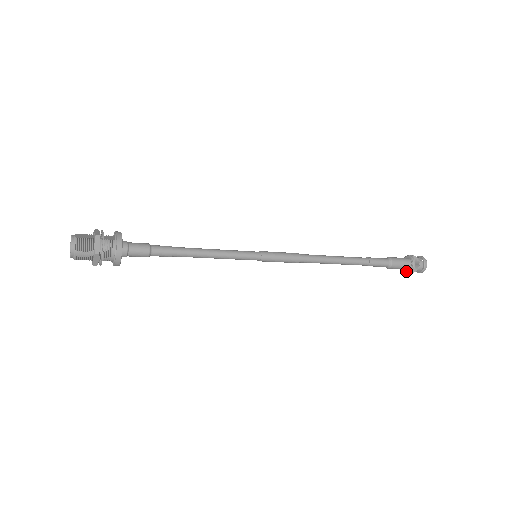
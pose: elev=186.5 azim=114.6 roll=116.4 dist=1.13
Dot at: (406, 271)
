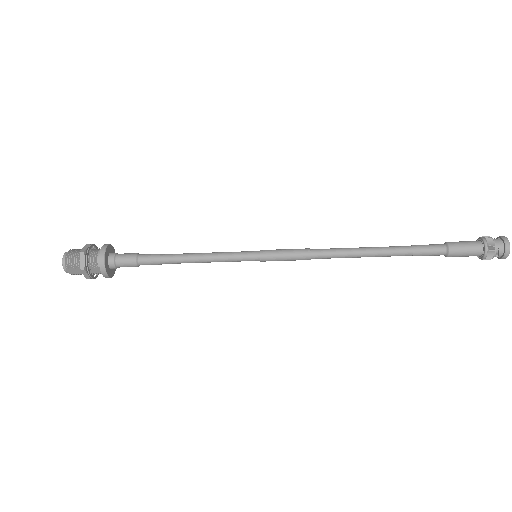
Dot at: (483, 255)
